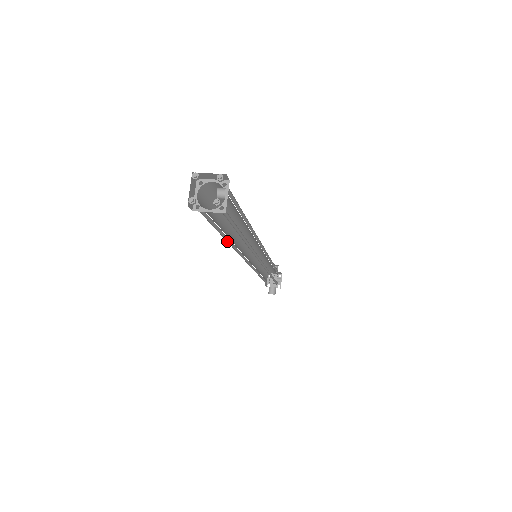
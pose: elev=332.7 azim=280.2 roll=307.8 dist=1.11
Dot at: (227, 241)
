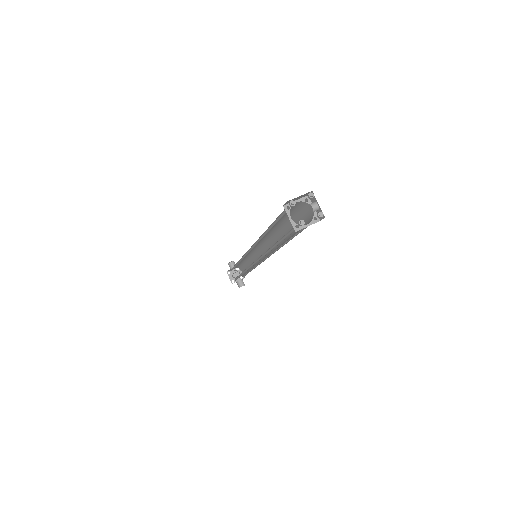
Dot at: occluded
